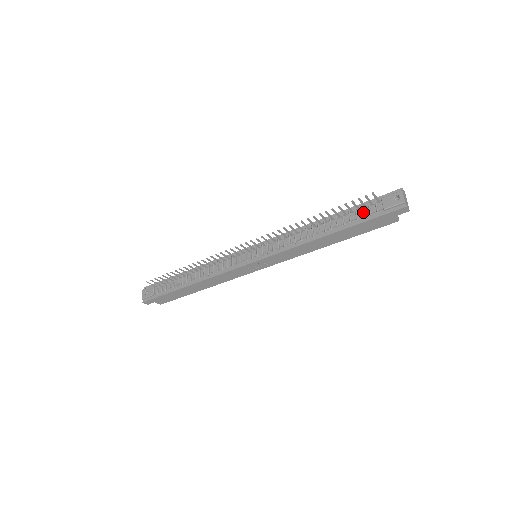
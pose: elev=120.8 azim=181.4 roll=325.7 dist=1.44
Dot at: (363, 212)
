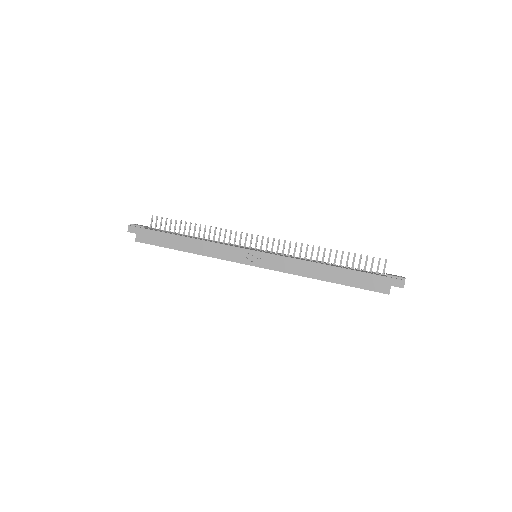
Dot at: occluded
